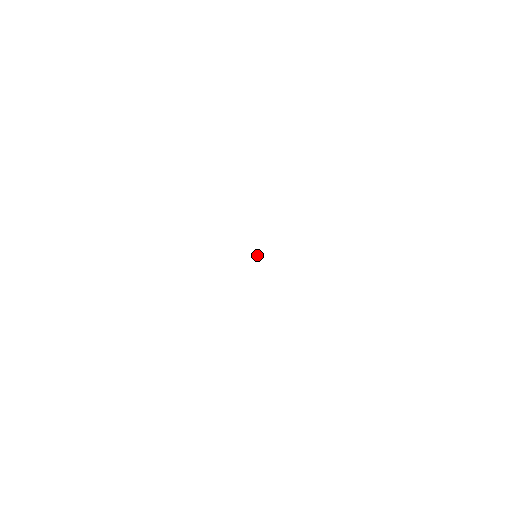
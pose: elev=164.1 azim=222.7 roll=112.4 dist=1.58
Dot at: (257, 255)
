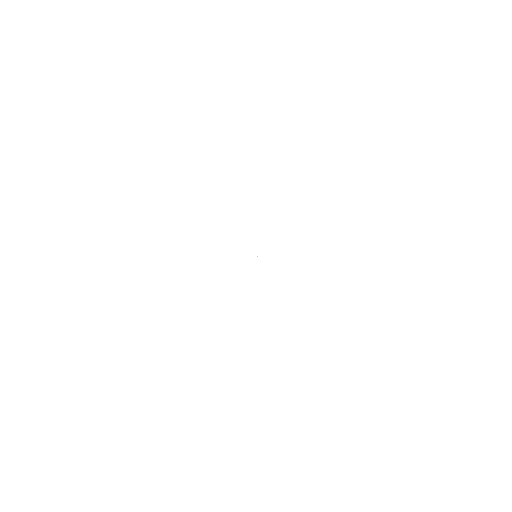
Dot at: occluded
